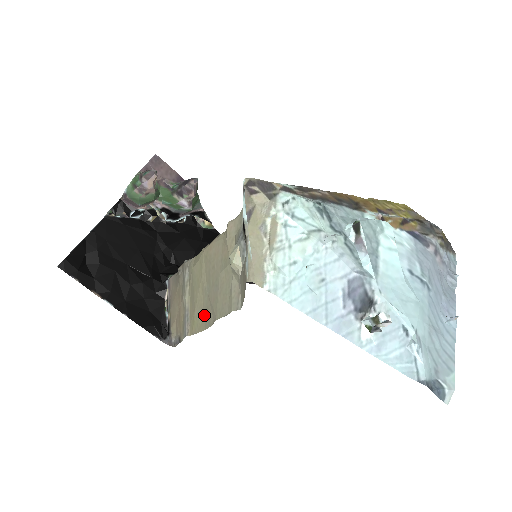
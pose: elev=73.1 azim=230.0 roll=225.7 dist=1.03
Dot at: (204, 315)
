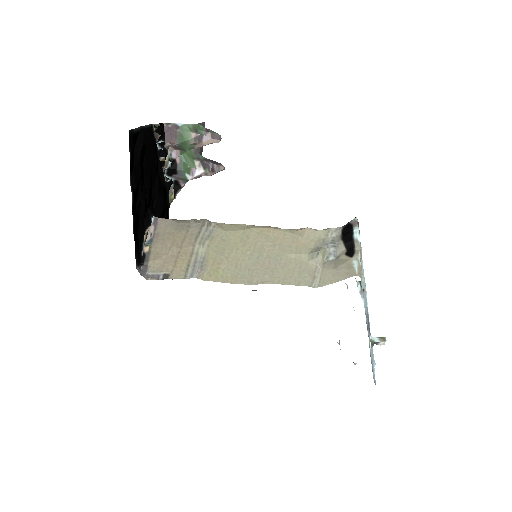
Dot at: (240, 273)
